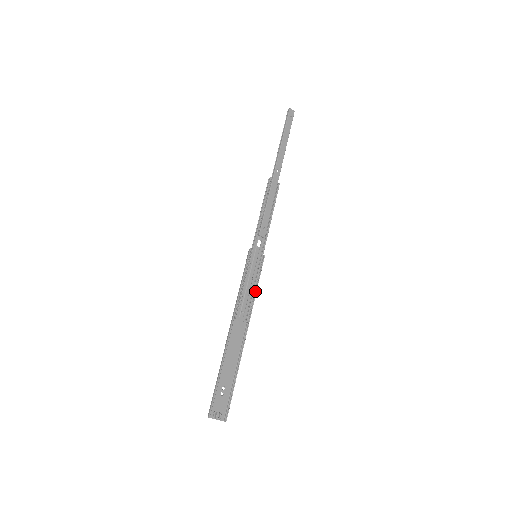
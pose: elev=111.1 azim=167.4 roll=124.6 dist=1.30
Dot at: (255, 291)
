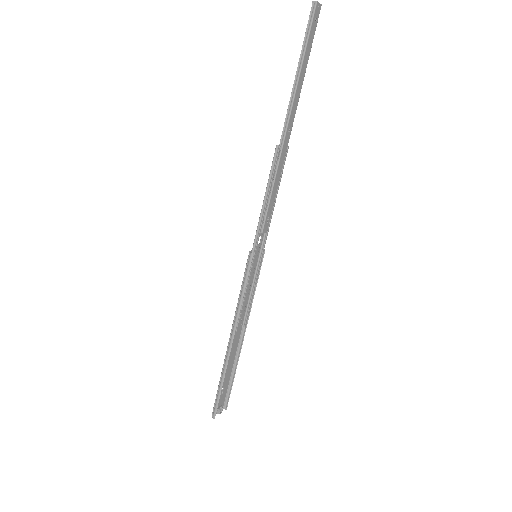
Dot at: (253, 294)
